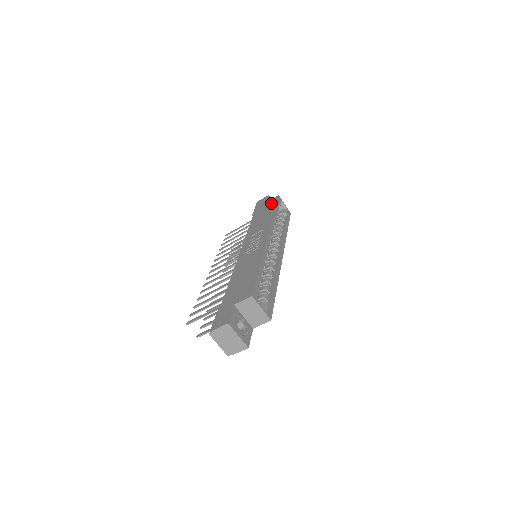
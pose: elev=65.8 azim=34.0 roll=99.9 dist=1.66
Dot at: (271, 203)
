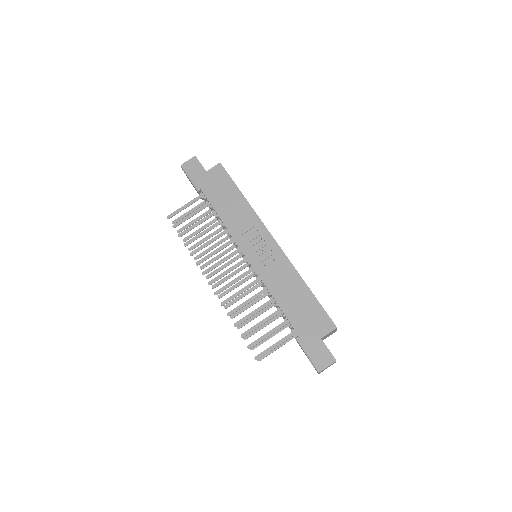
Dot at: (221, 177)
